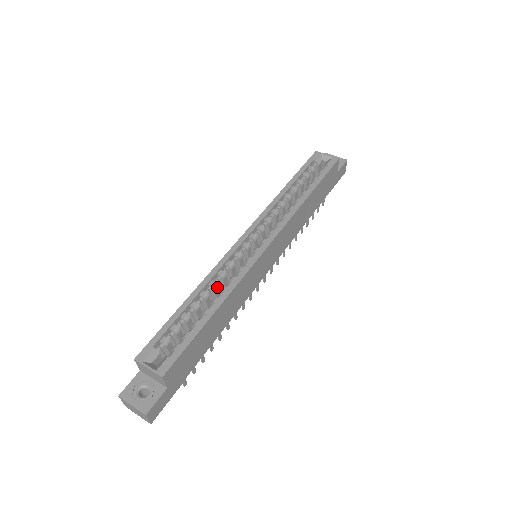
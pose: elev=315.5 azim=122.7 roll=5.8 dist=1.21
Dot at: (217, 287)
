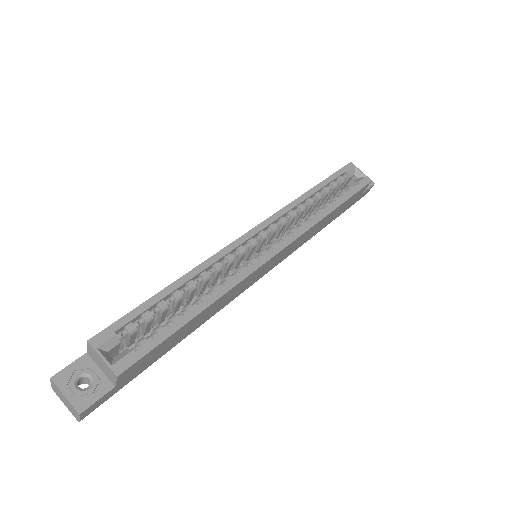
Dot at: (208, 280)
